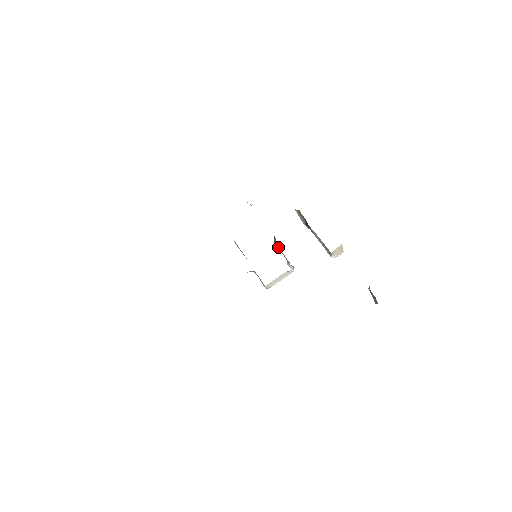
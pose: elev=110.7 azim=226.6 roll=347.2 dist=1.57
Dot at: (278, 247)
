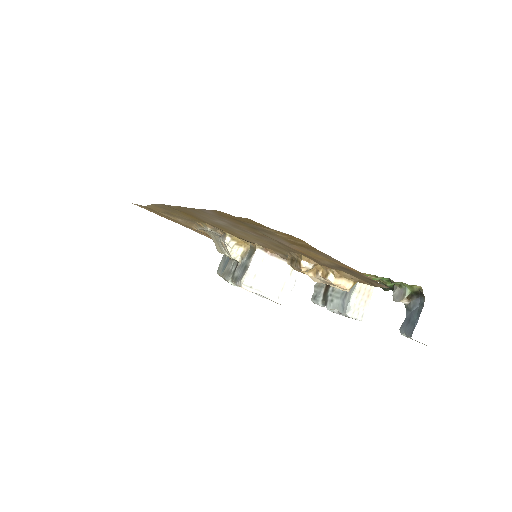
Dot at: occluded
